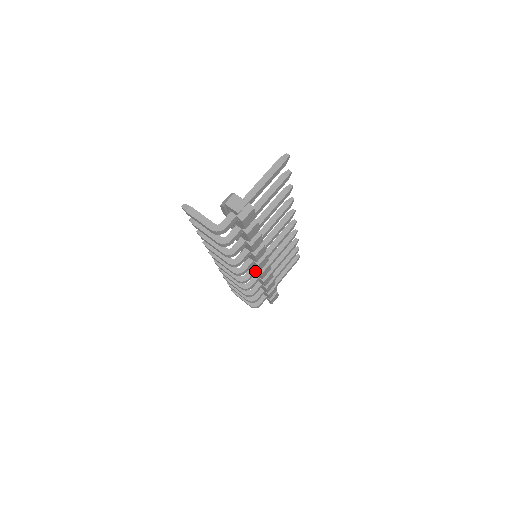
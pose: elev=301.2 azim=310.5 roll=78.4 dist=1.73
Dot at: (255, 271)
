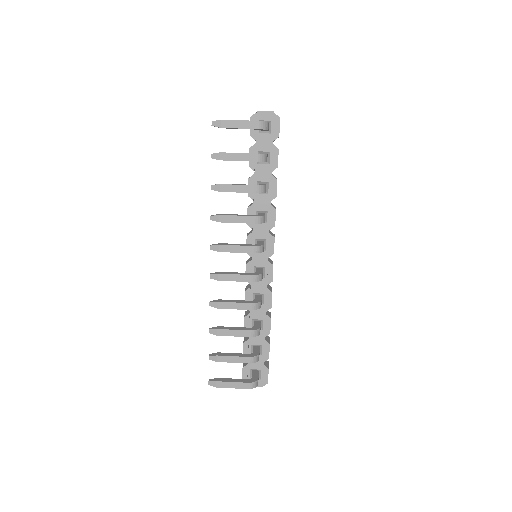
Dot at: occluded
